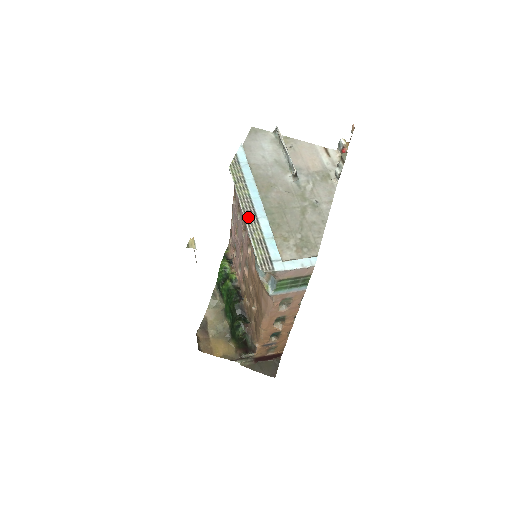
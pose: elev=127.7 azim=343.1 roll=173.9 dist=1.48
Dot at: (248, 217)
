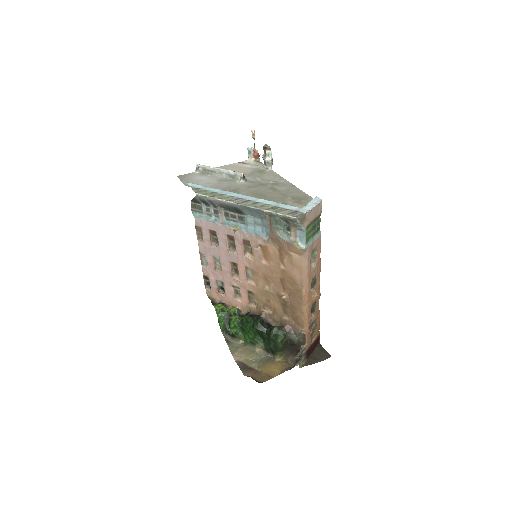
Dot at: (247, 204)
